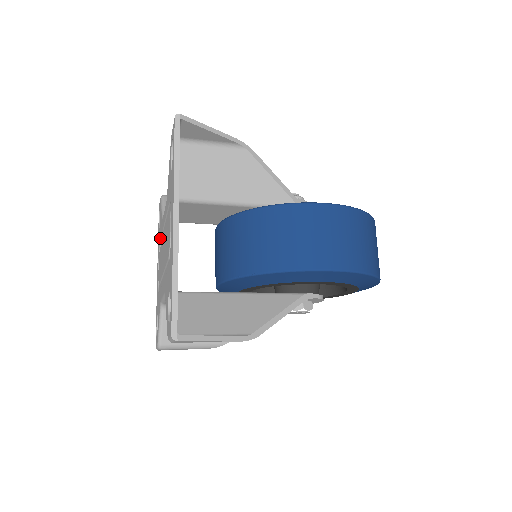
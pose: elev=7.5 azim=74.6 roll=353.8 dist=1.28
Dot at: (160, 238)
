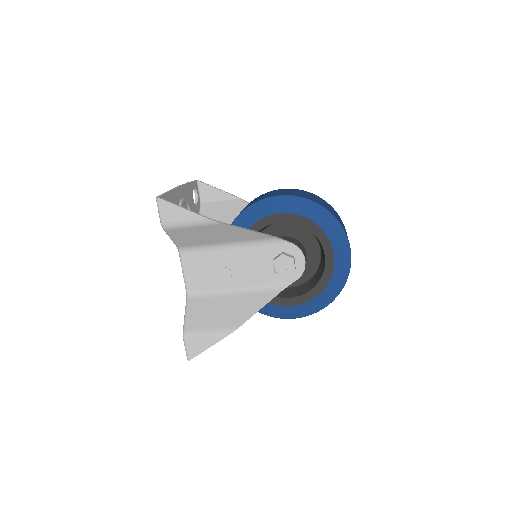
Dot at: occluded
